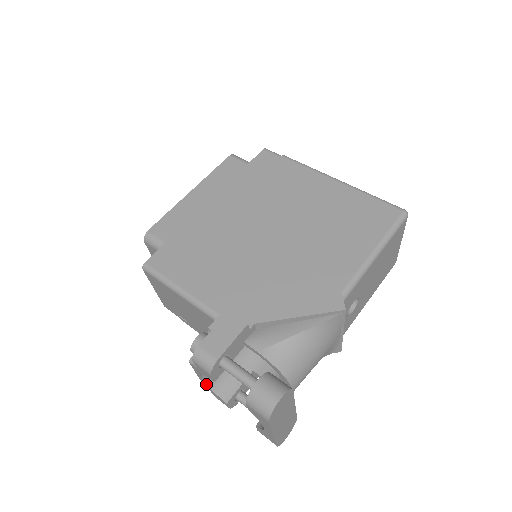
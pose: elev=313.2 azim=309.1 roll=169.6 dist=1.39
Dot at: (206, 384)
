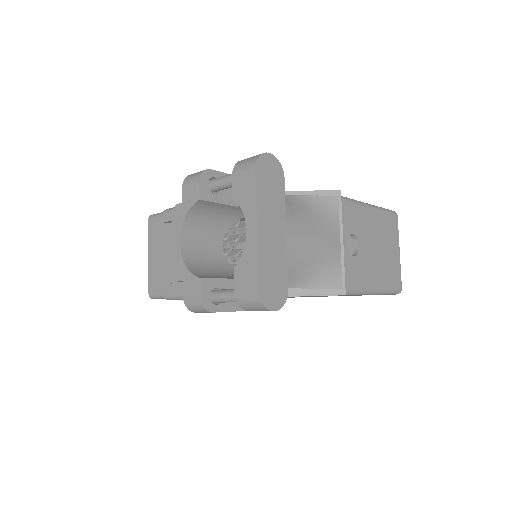
Dot at: (182, 258)
